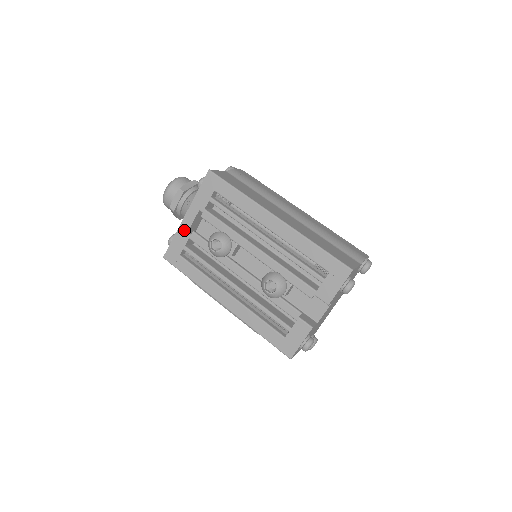
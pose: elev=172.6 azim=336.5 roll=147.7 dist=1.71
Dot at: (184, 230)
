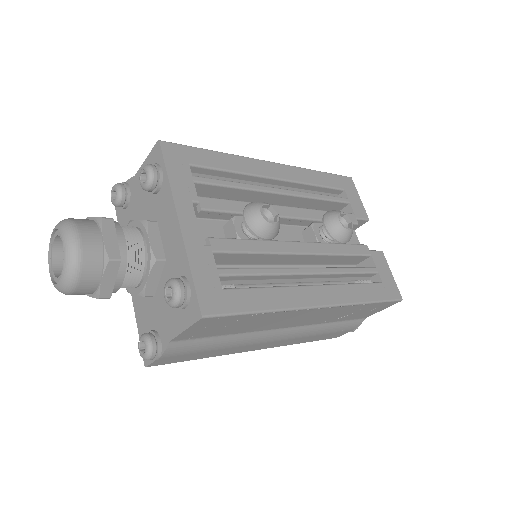
Dot at: (196, 244)
